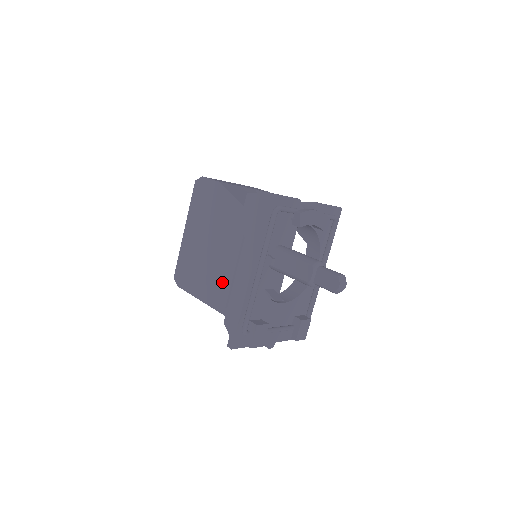
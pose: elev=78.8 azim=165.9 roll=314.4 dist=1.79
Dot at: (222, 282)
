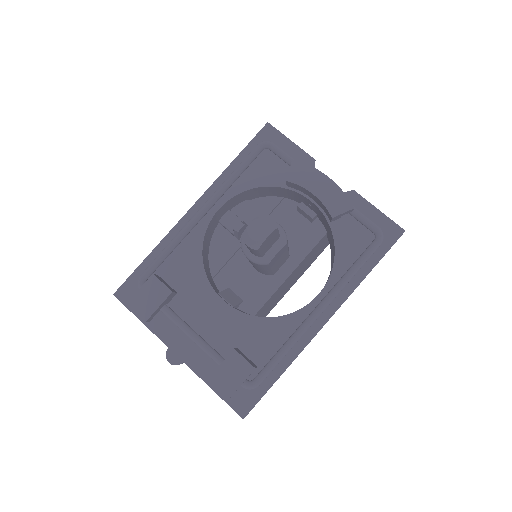
Dot at: occluded
